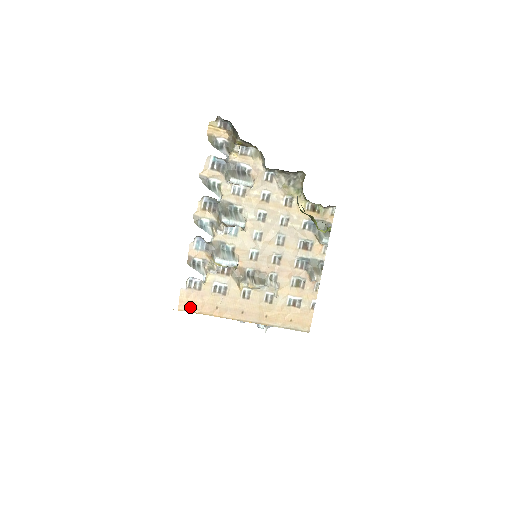
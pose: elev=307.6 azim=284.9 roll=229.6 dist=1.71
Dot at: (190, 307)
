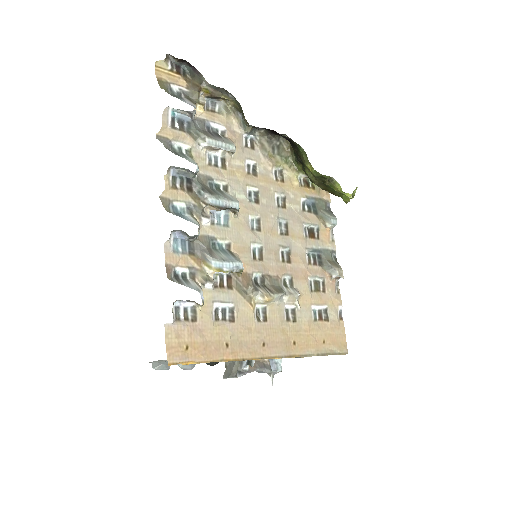
Dot at: (186, 354)
